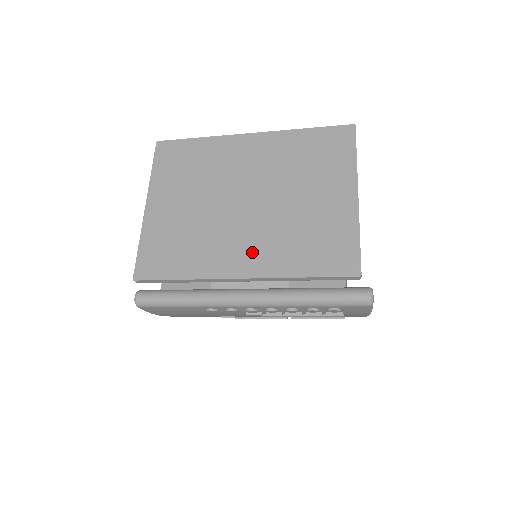
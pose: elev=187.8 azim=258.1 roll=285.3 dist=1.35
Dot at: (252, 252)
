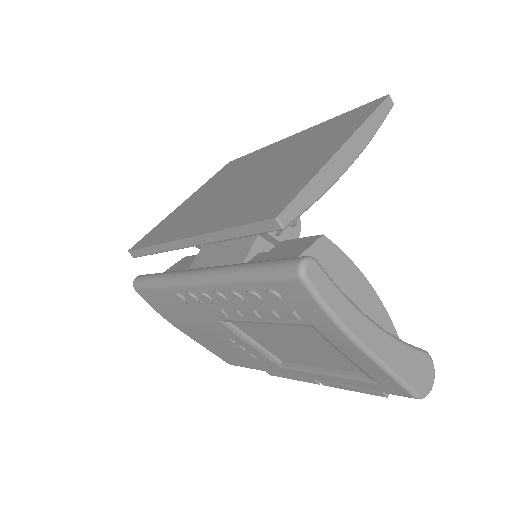
Dot at: (211, 217)
